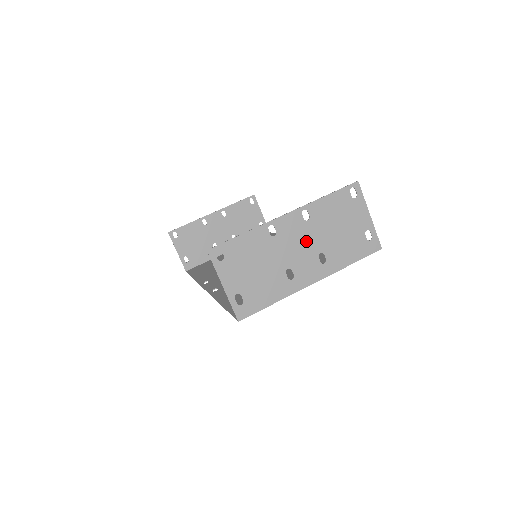
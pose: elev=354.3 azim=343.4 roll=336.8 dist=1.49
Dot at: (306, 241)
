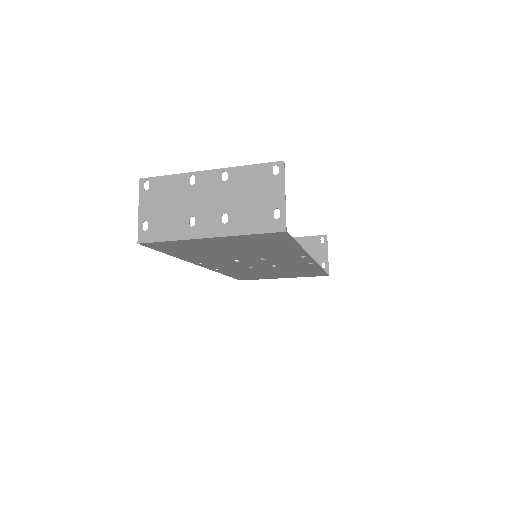
Dot at: (217, 198)
